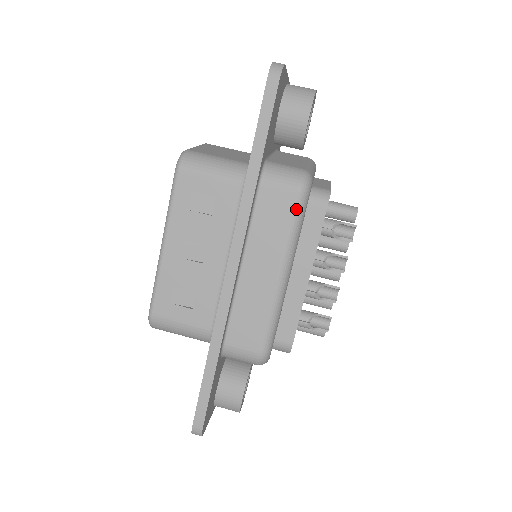
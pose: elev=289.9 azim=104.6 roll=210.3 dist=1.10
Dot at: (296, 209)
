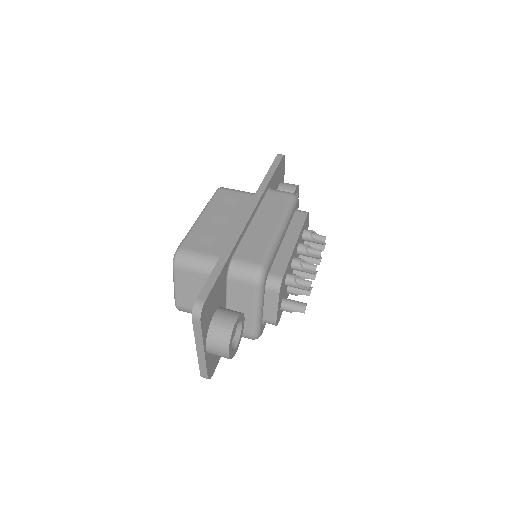
Dot at: (289, 201)
